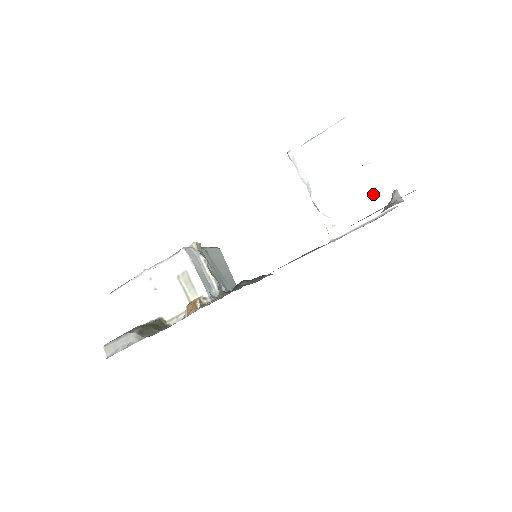
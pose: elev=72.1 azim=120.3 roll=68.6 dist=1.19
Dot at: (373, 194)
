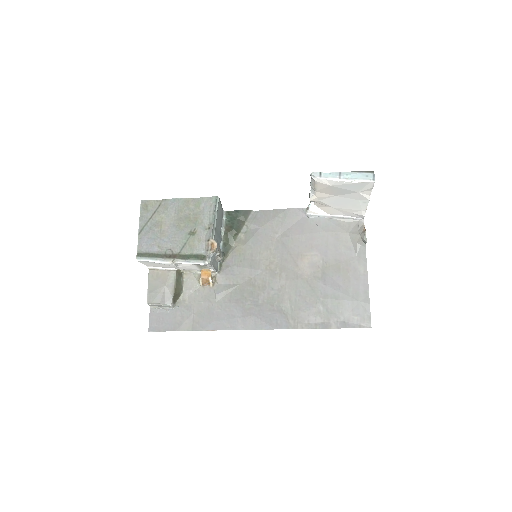
Dot at: (354, 211)
